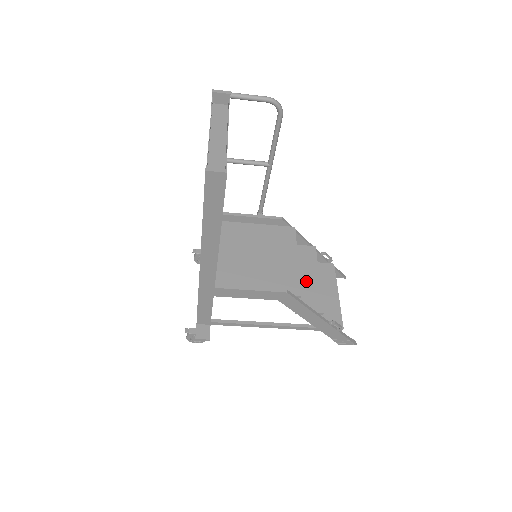
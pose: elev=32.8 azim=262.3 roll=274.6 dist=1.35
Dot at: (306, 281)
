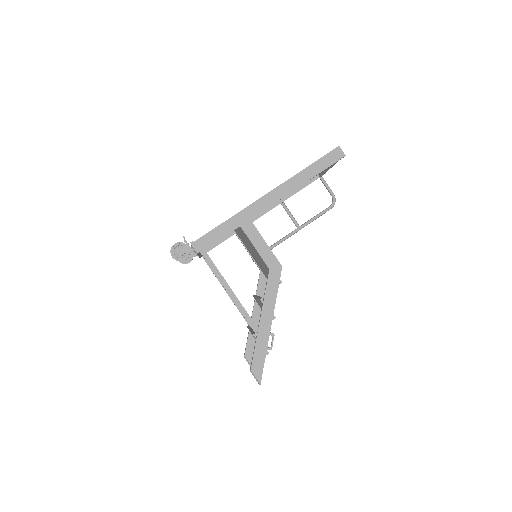
Dot at: occluded
